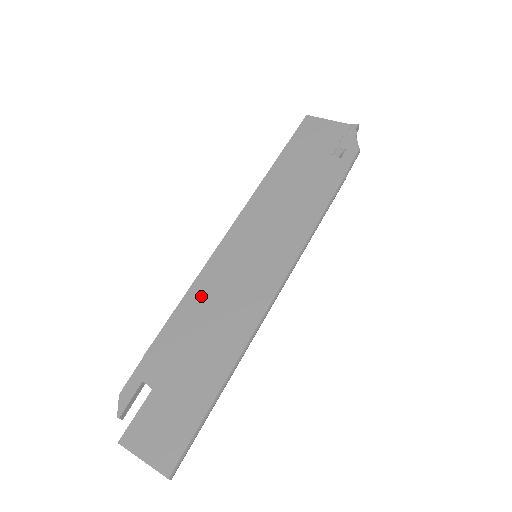
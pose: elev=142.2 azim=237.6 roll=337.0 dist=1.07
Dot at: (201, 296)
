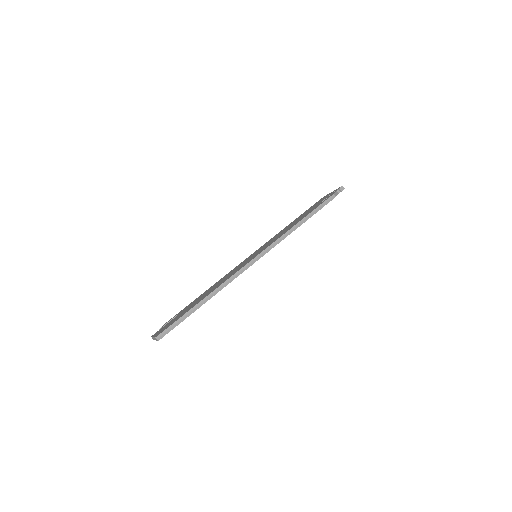
Dot at: occluded
